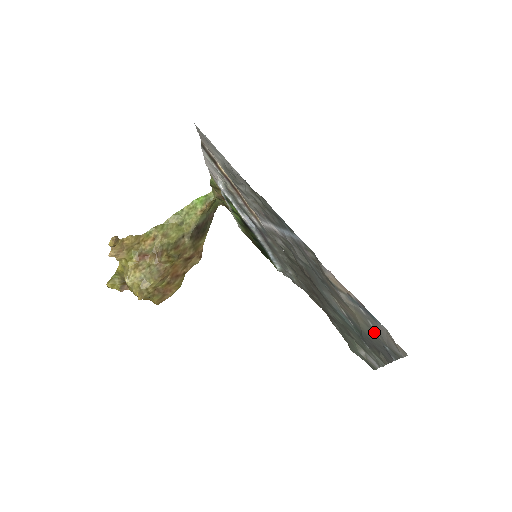
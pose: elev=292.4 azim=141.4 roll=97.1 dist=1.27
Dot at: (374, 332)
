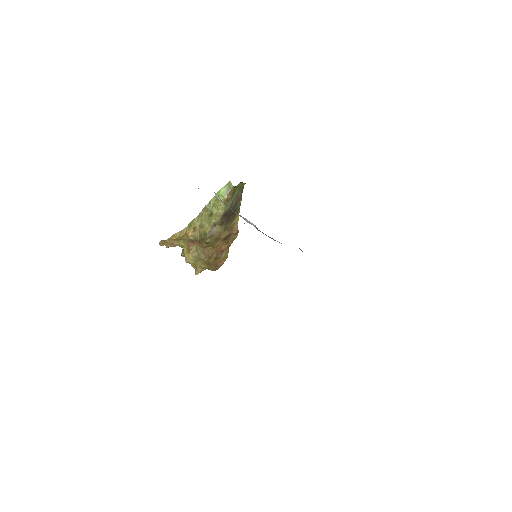
Dot at: occluded
